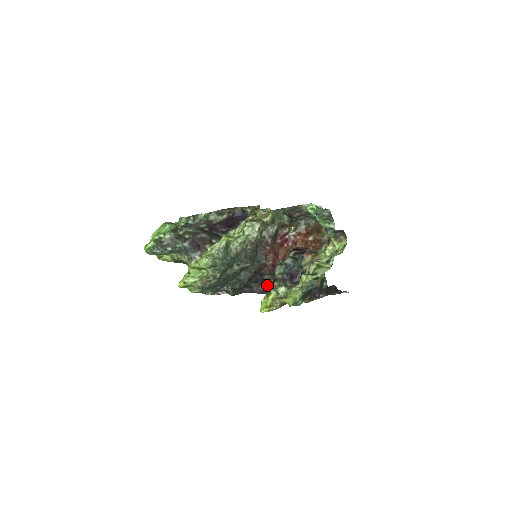
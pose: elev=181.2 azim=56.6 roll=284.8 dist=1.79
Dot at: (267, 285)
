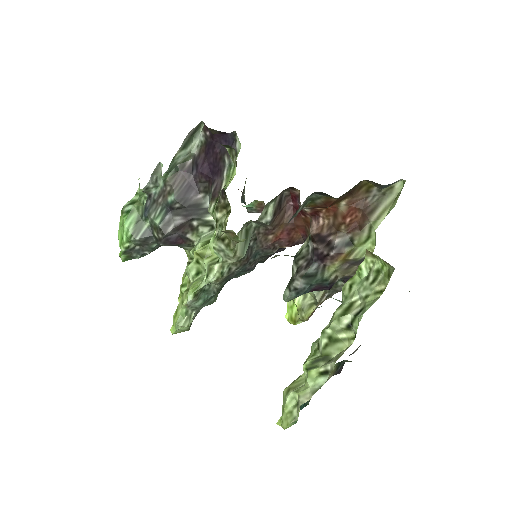
Dot at: occluded
